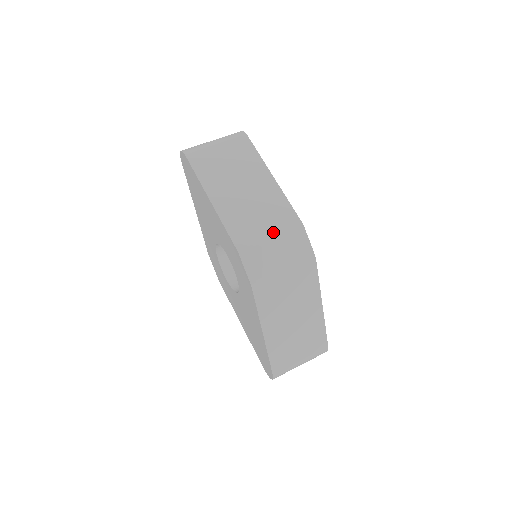
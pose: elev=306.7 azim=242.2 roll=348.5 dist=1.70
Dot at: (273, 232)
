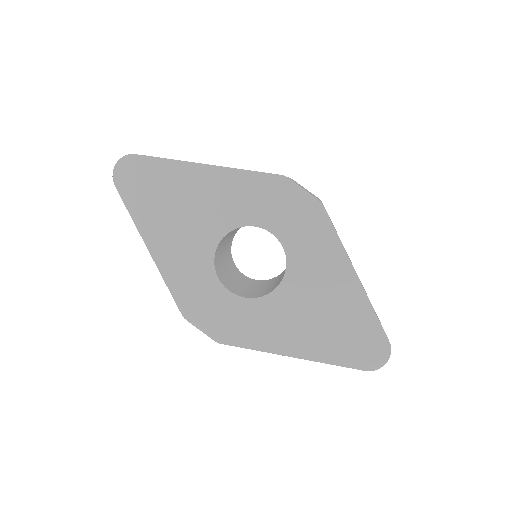
Dot at: occluded
